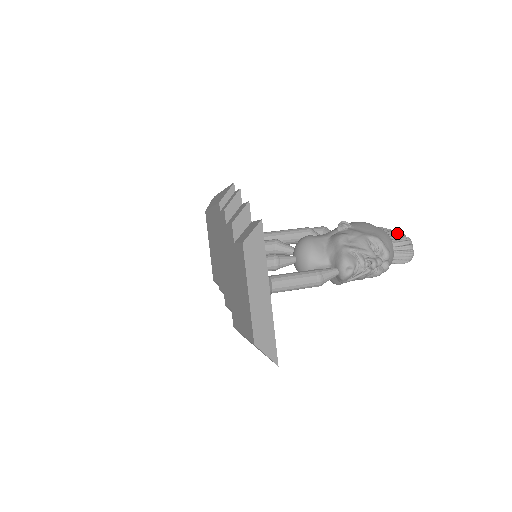
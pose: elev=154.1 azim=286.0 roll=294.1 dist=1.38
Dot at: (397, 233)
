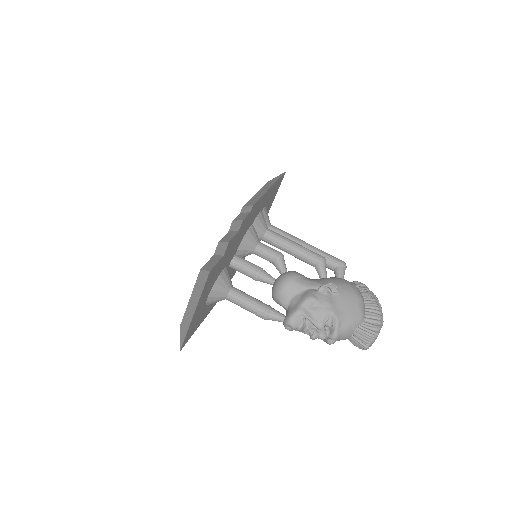
Dot at: (376, 322)
